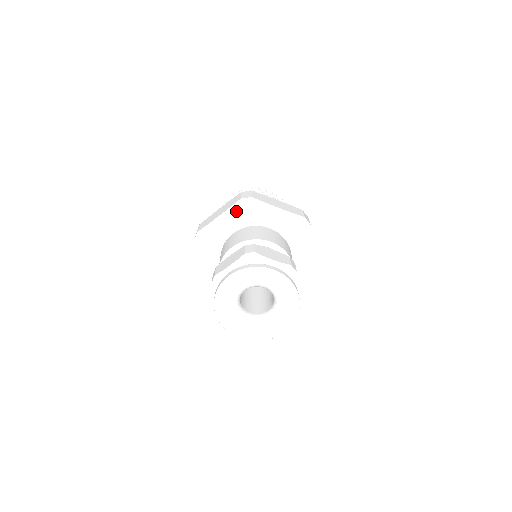
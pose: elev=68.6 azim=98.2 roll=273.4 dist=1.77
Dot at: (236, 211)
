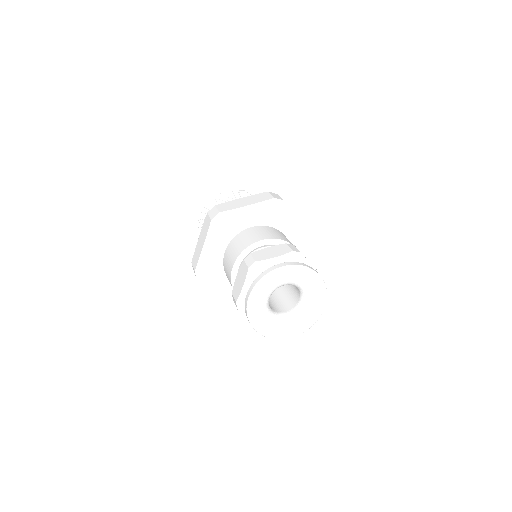
Dot at: (214, 233)
